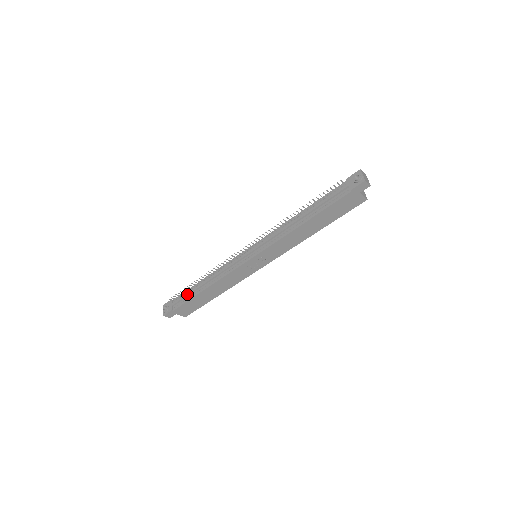
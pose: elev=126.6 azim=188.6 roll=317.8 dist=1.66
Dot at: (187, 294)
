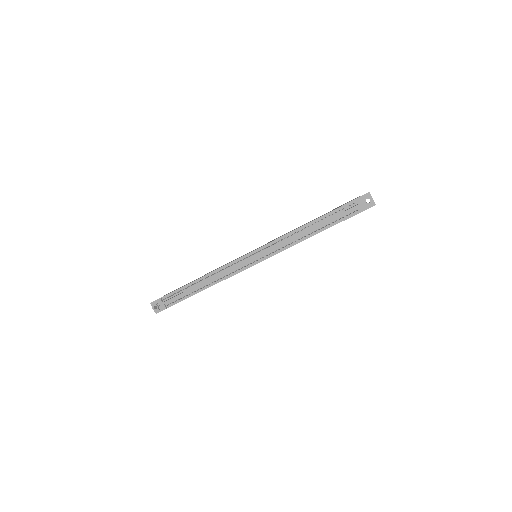
Dot at: (182, 294)
